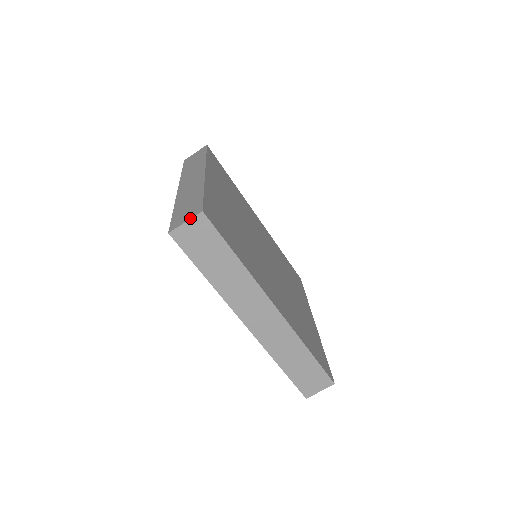
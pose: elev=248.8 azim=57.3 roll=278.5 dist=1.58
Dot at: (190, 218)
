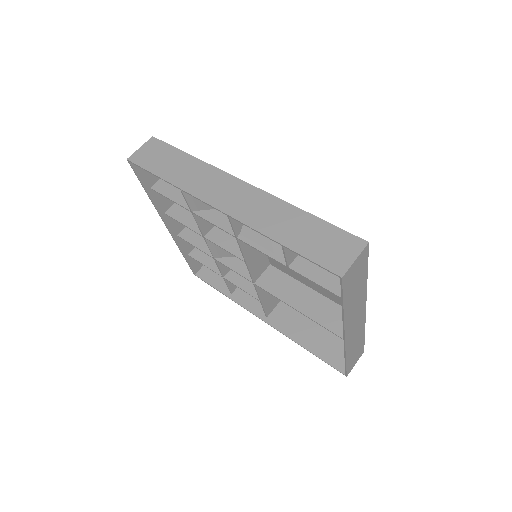
Dot at: (144, 145)
